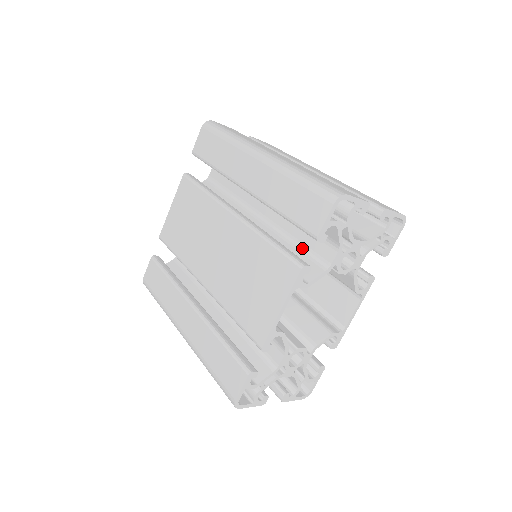
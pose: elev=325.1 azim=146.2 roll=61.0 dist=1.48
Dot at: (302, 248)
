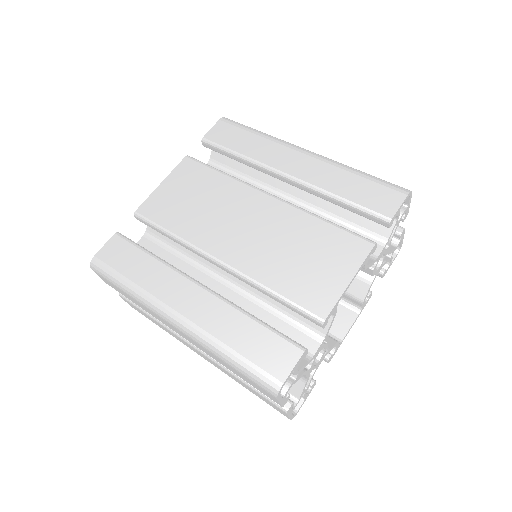
Dot at: occluded
